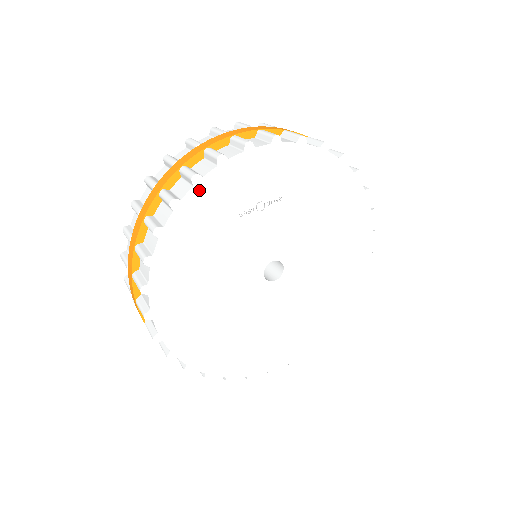
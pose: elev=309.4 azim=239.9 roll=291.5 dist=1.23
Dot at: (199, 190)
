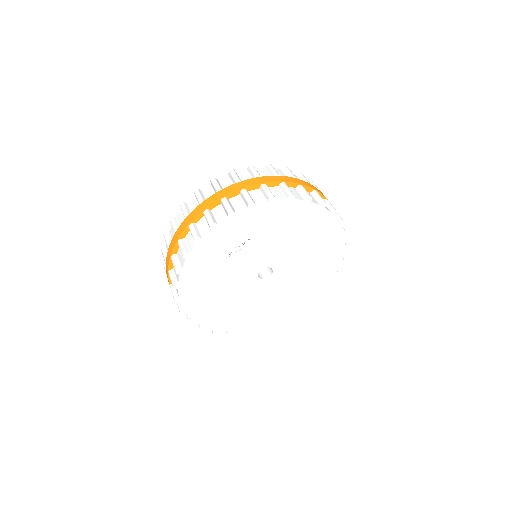
Dot at: (191, 259)
